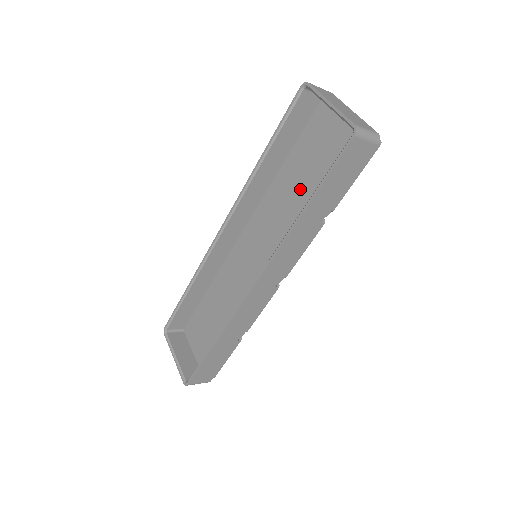
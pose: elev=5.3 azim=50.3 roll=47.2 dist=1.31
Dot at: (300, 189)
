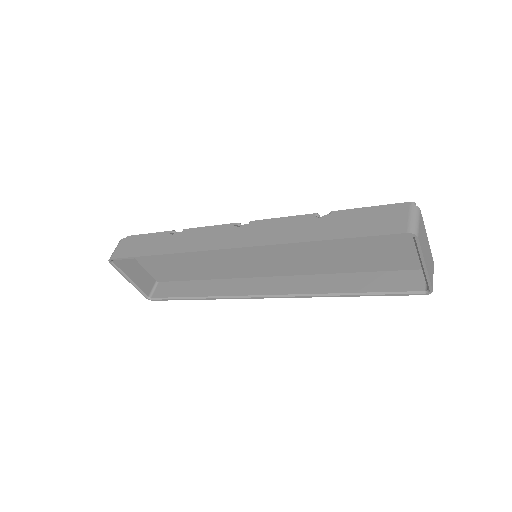
Dot at: (335, 249)
